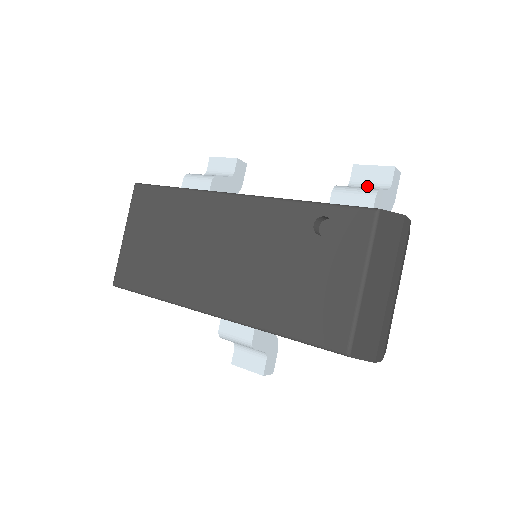
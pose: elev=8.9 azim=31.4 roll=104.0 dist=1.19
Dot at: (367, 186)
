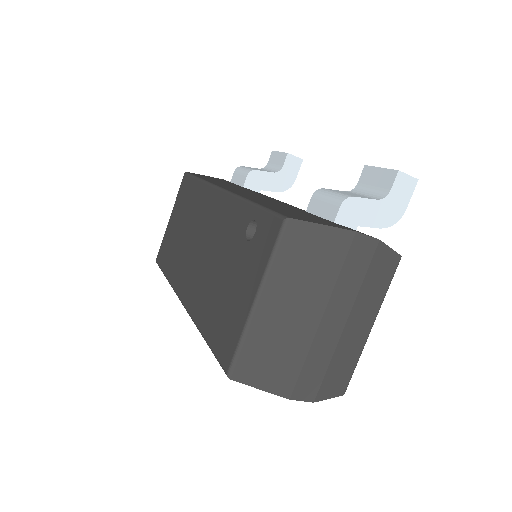
Dot at: (367, 192)
